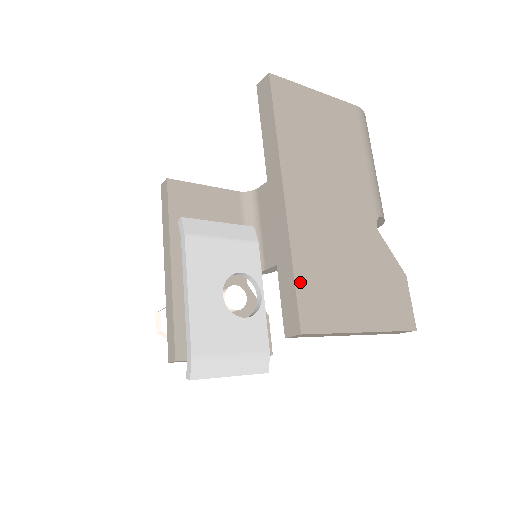
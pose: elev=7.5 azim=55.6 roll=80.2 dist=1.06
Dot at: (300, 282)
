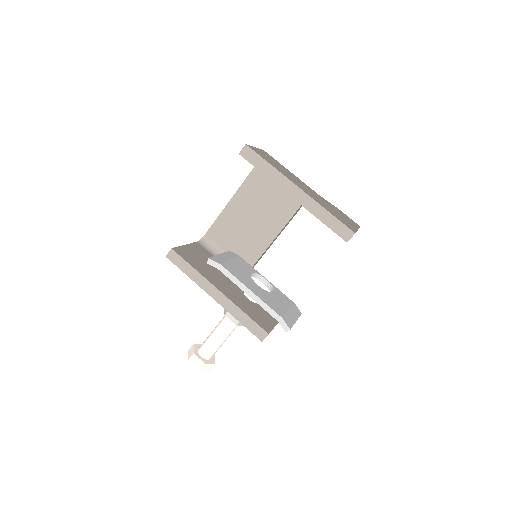
Dot at: (336, 217)
